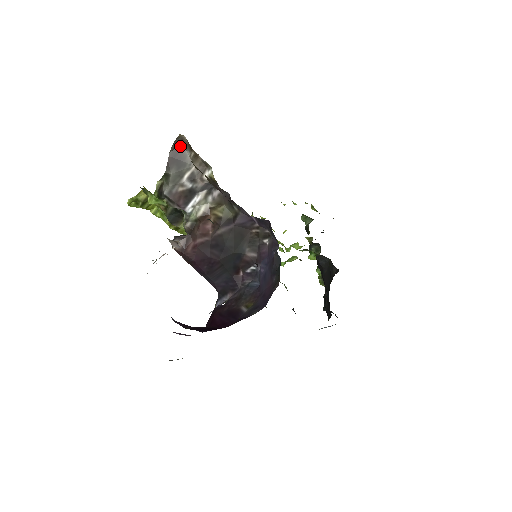
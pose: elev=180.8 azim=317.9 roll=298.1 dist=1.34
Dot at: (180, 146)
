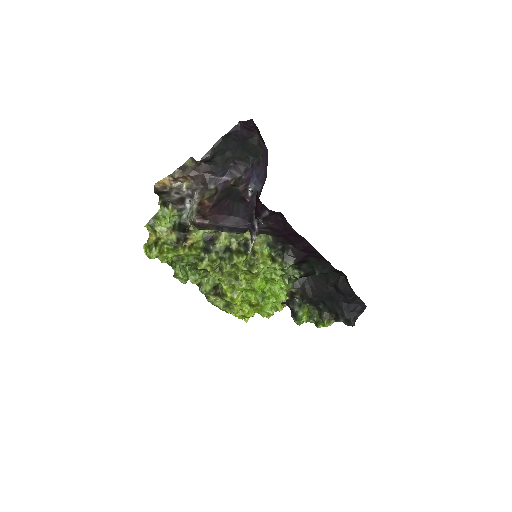
Dot at: (158, 191)
